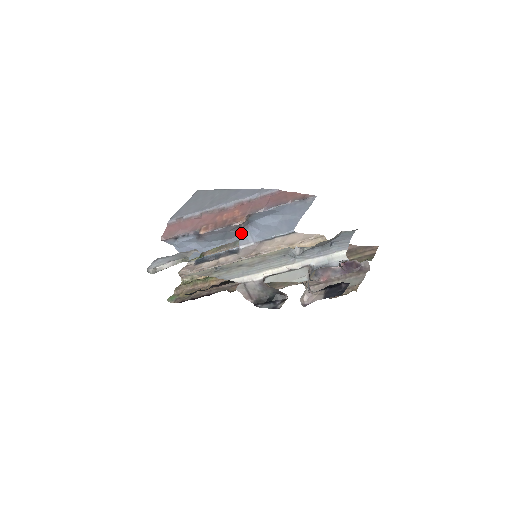
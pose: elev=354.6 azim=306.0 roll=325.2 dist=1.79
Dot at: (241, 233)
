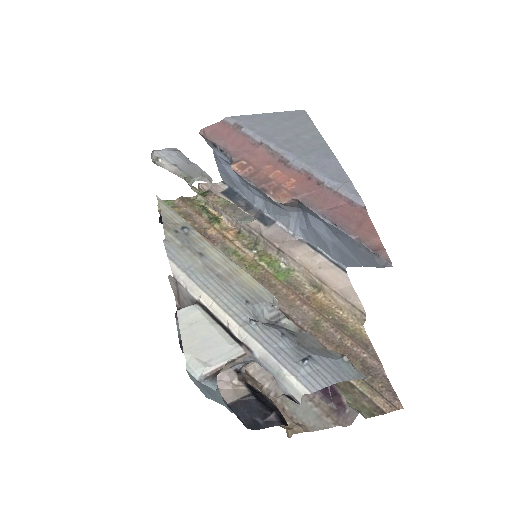
Dot at: (286, 209)
